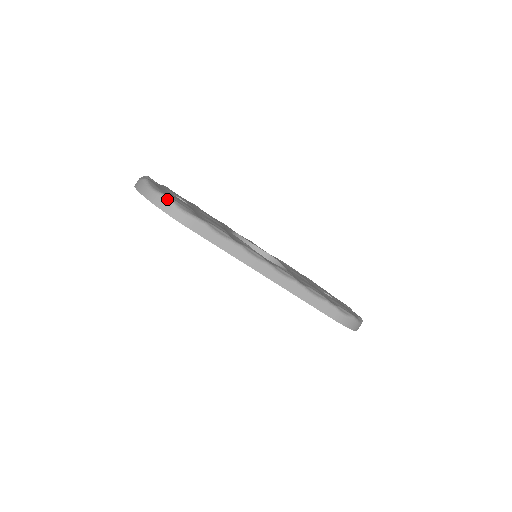
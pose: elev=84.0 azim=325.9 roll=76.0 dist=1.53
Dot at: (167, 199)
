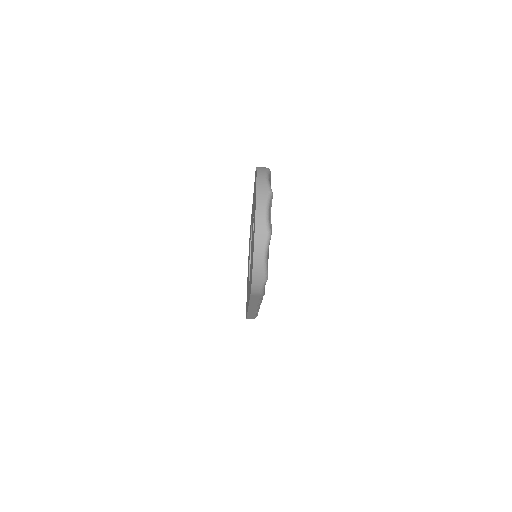
Dot at: (265, 280)
